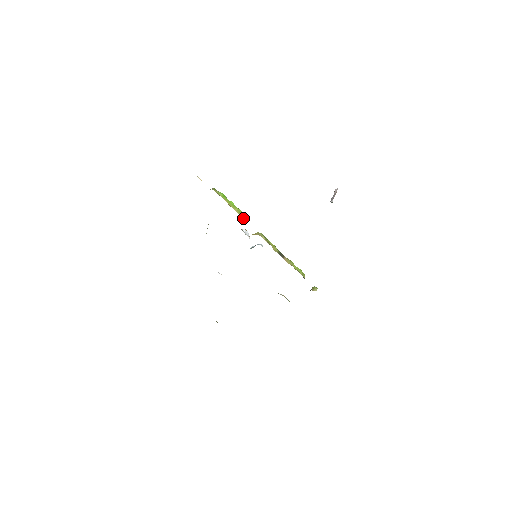
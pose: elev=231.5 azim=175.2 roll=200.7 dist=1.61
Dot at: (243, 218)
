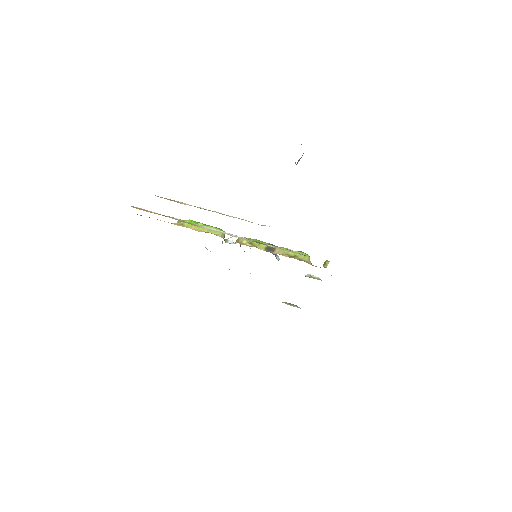
Dot at: (216, 234)
